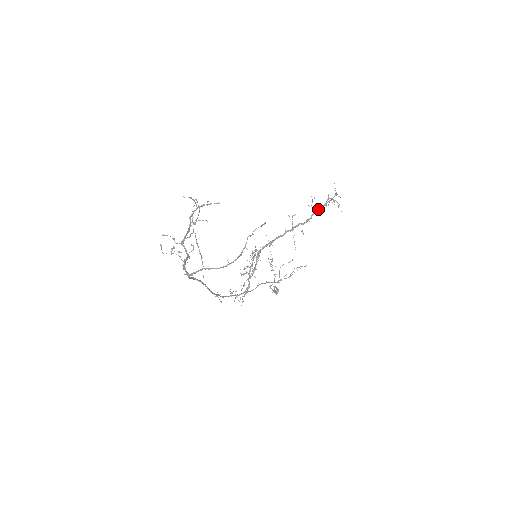
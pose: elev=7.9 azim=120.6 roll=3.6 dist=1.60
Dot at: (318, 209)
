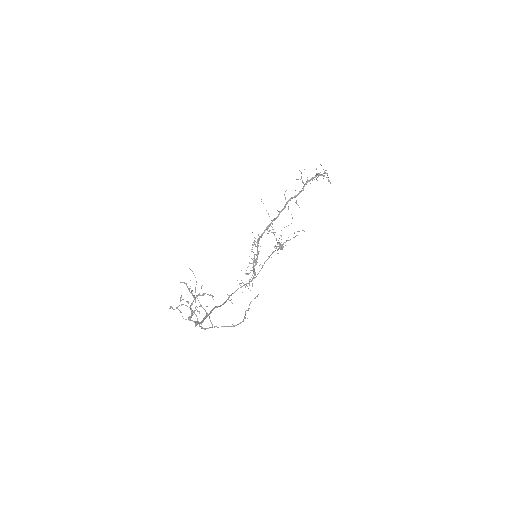
Dot at: (308, 181)
